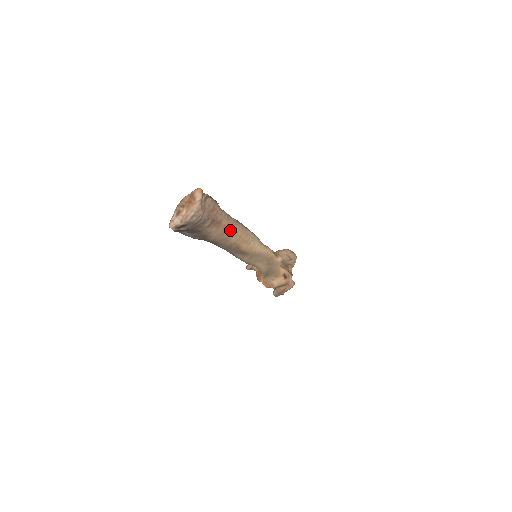
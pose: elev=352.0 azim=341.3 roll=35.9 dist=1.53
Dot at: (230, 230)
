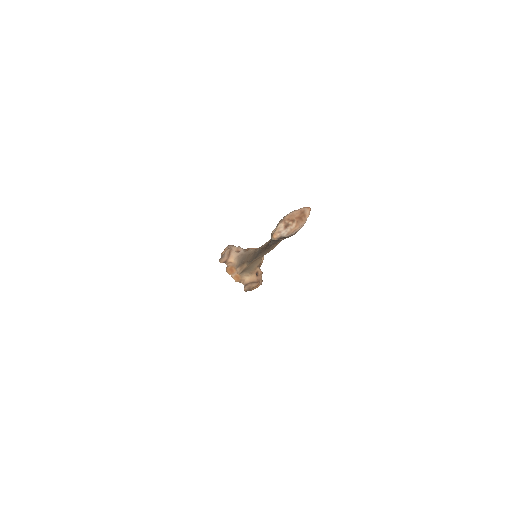
Dot at: occluded
